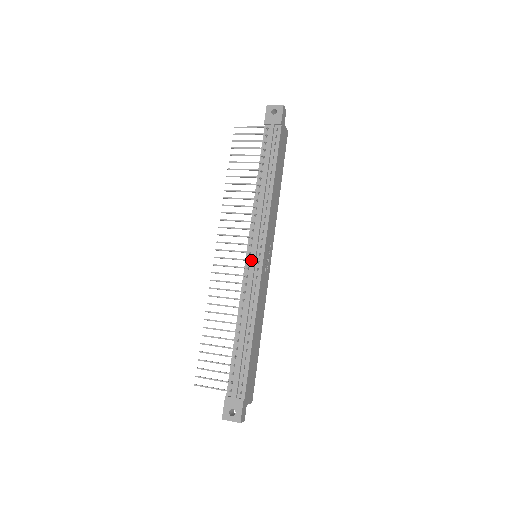
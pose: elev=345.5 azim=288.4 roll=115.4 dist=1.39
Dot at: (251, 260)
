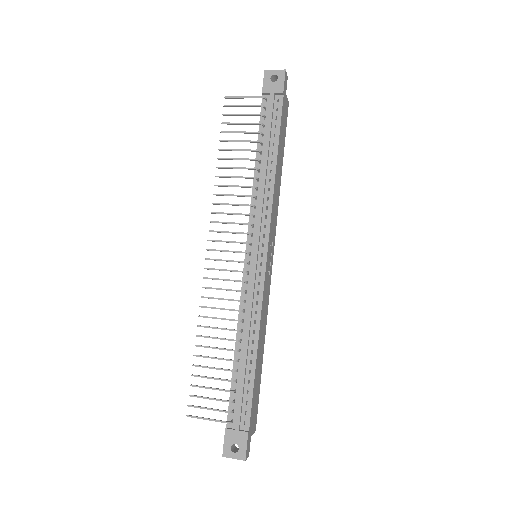
Dot at: (251, 262)
